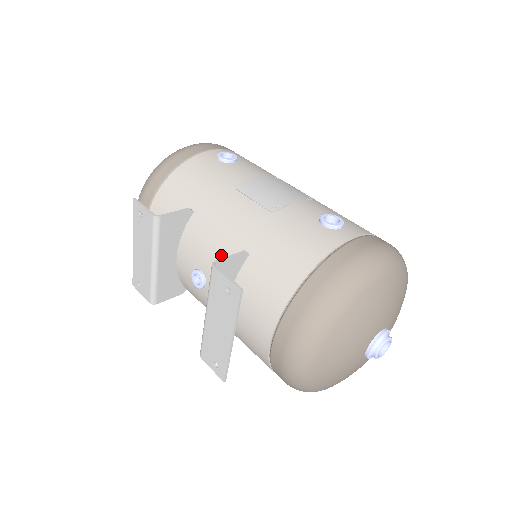
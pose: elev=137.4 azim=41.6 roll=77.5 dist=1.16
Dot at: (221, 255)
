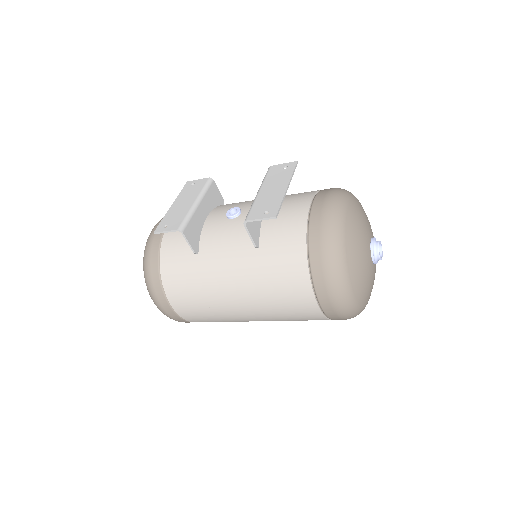
Dot at: occluded
